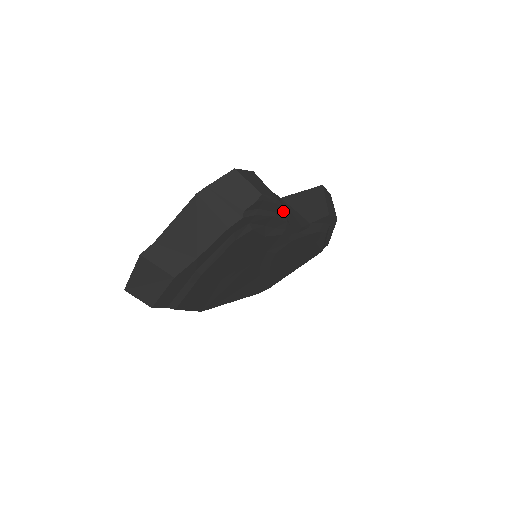
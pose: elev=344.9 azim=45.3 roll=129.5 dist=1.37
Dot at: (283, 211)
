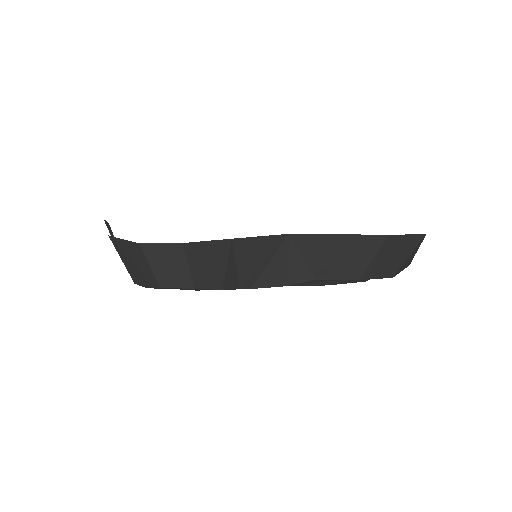
Dot at: (222, 289)
